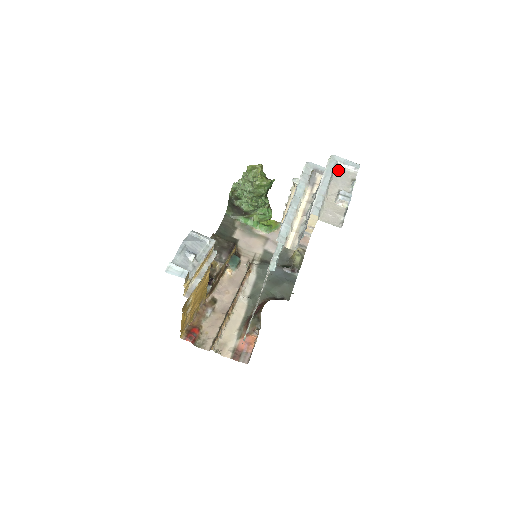
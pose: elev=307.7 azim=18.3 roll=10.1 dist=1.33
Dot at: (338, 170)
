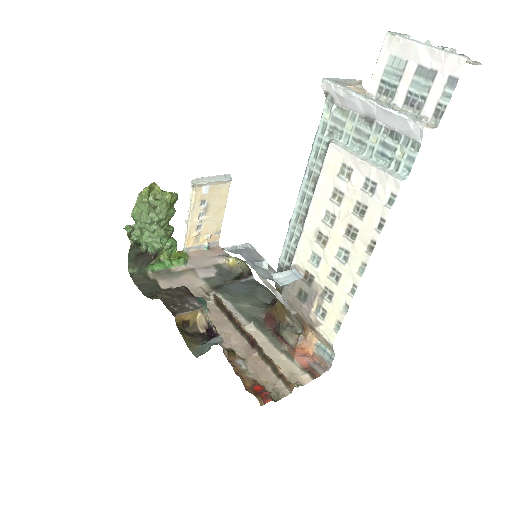
Dot at: occluded
